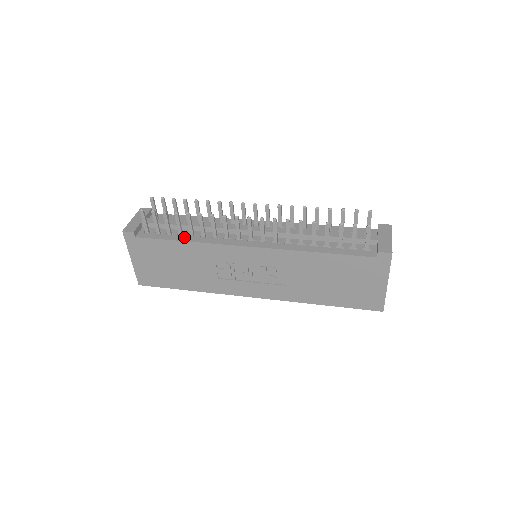
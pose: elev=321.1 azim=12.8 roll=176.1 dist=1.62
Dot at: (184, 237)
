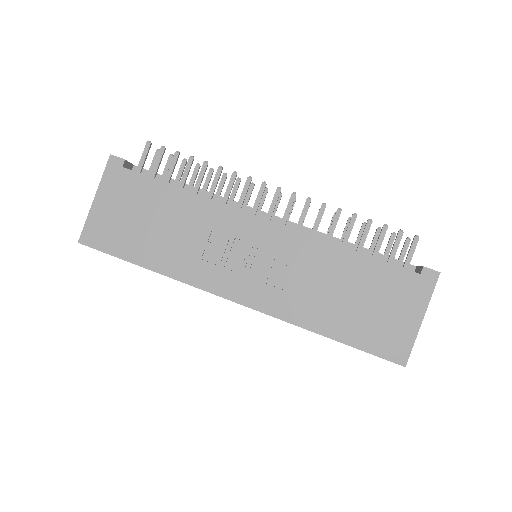
Dot at: occluded
